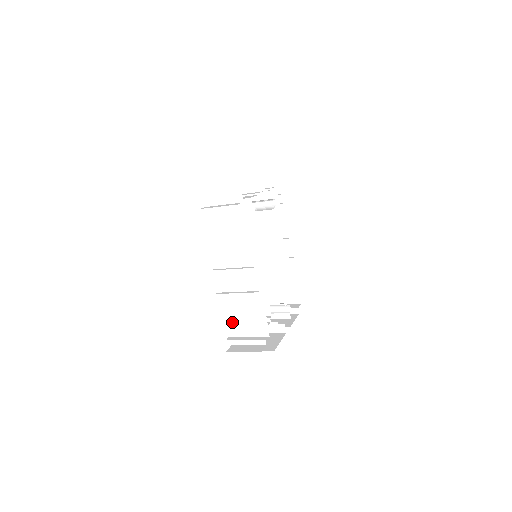
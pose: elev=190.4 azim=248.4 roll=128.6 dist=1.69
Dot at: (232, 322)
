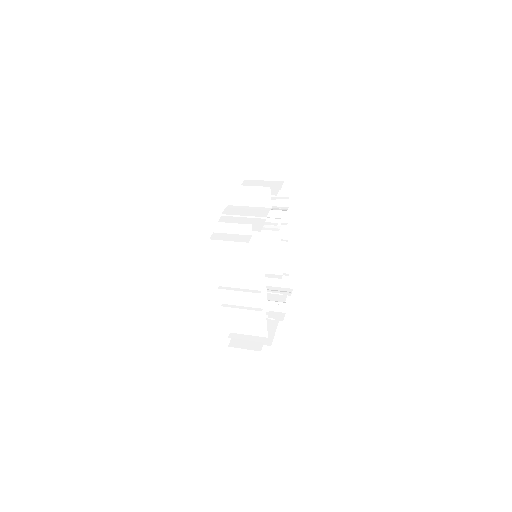
Dot at: (234, 323)
